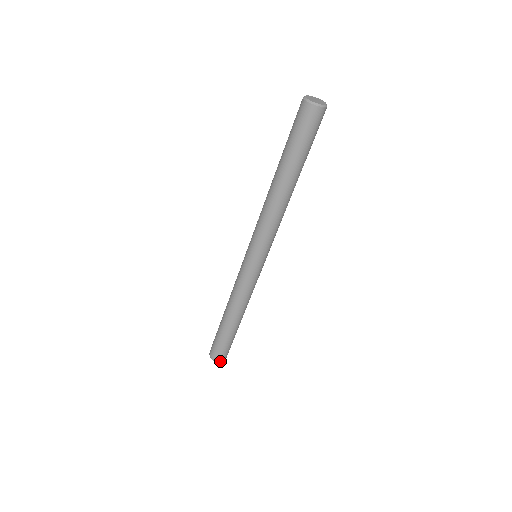
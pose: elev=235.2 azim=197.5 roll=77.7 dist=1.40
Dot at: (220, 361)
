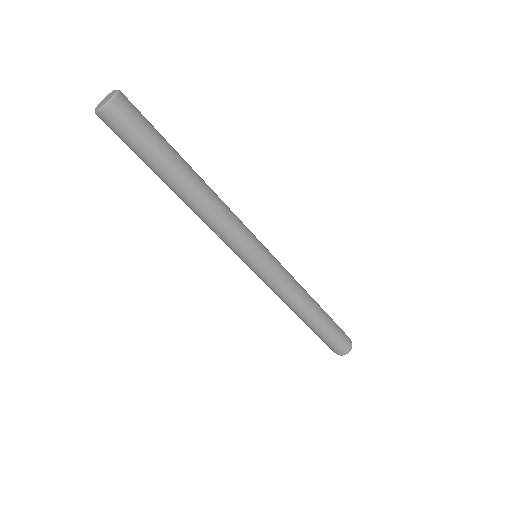
Dot at: (351, 346)
